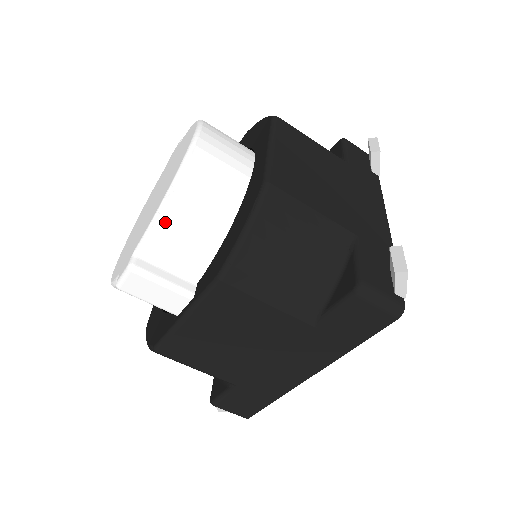
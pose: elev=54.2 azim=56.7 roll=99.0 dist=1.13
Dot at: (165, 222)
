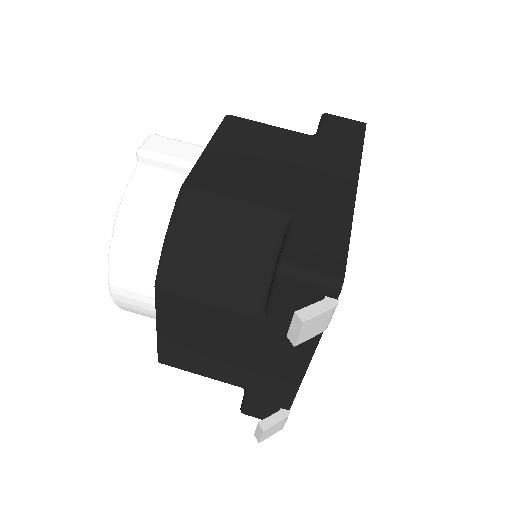
Dot at: occluded
